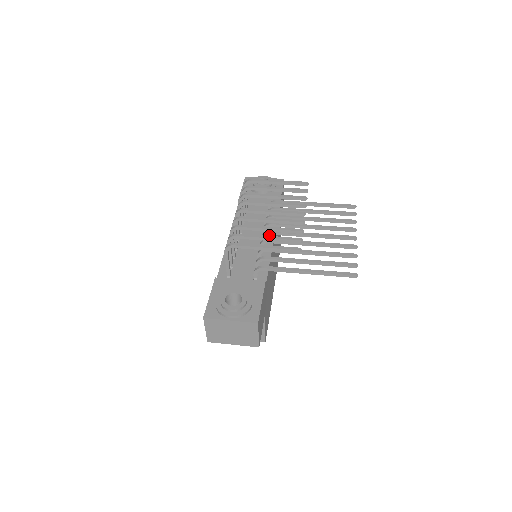
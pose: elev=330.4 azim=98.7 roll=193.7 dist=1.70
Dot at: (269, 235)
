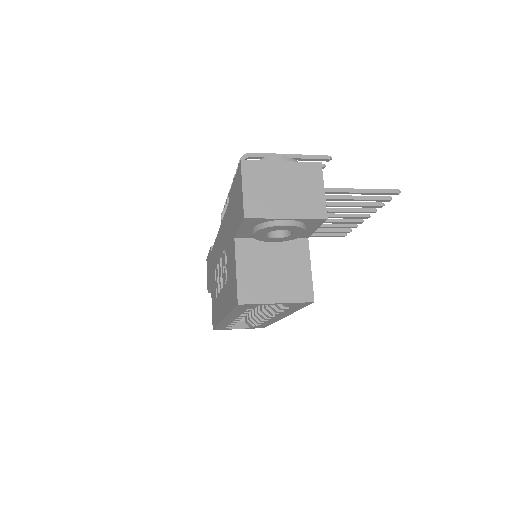
Dot at: occluded
